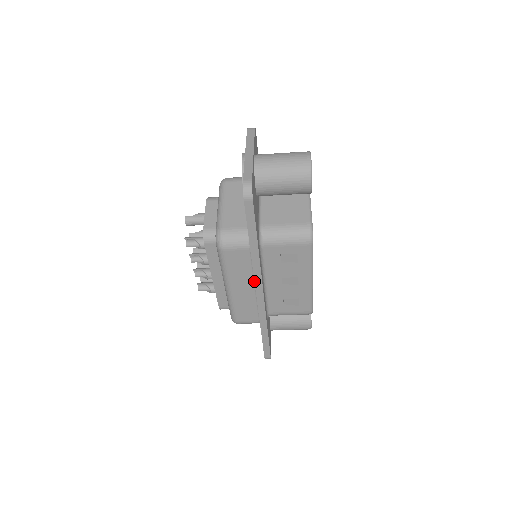
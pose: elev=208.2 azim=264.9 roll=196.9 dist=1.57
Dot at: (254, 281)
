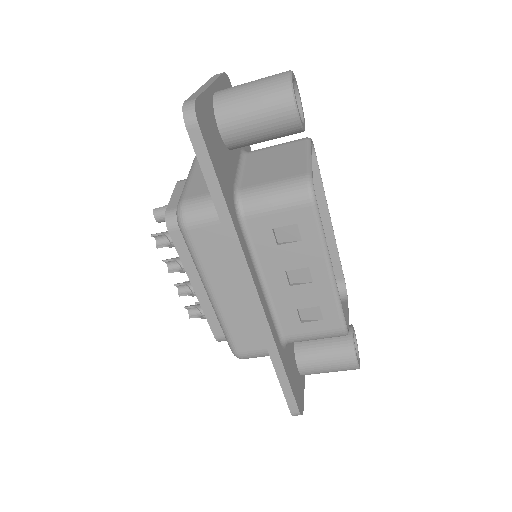
Dot at: occluded
